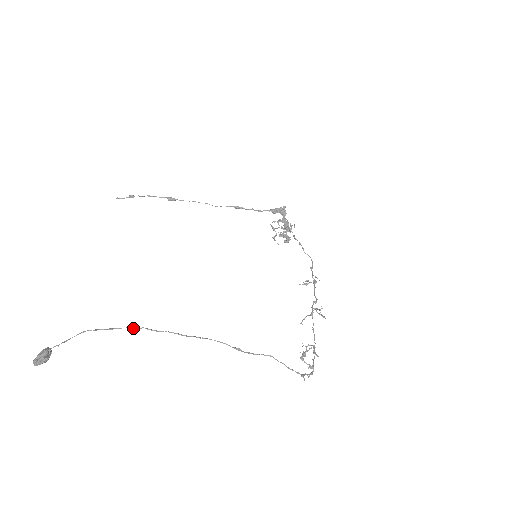
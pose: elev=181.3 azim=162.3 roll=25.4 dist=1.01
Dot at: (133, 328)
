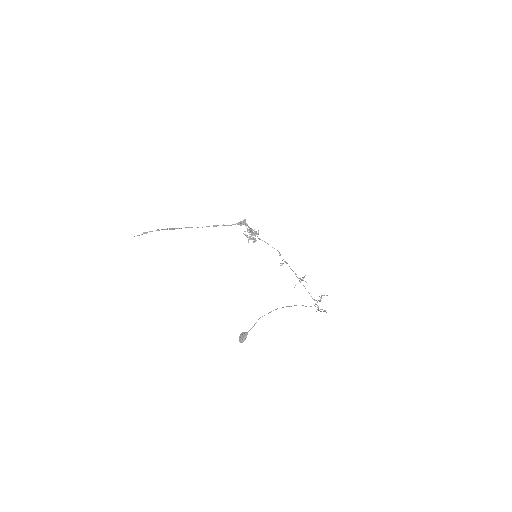
Dot at: (276, 309)
